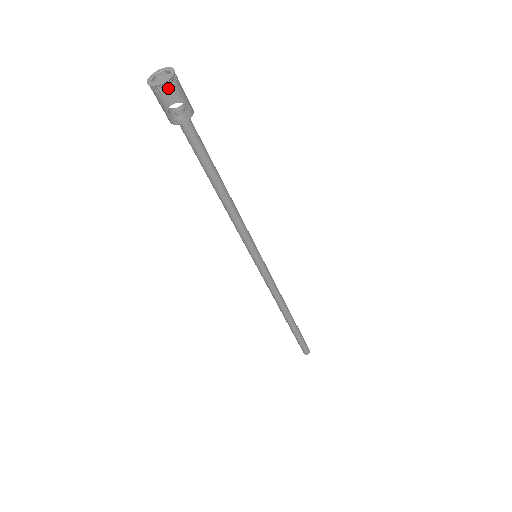
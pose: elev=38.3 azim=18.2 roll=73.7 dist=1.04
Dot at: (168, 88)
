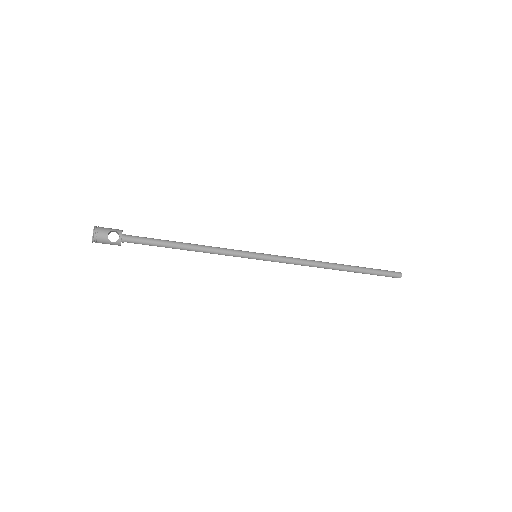
Dot at: (98, 233)
